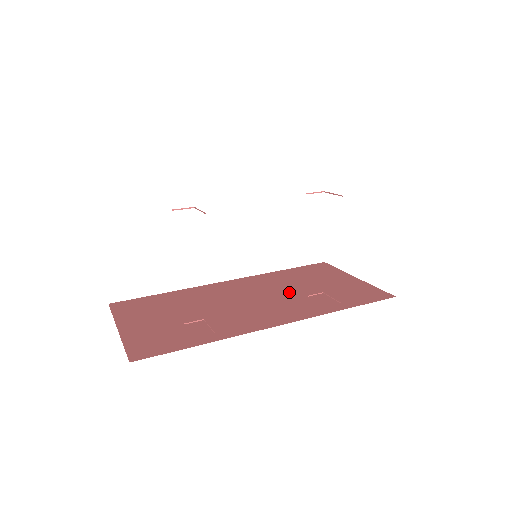
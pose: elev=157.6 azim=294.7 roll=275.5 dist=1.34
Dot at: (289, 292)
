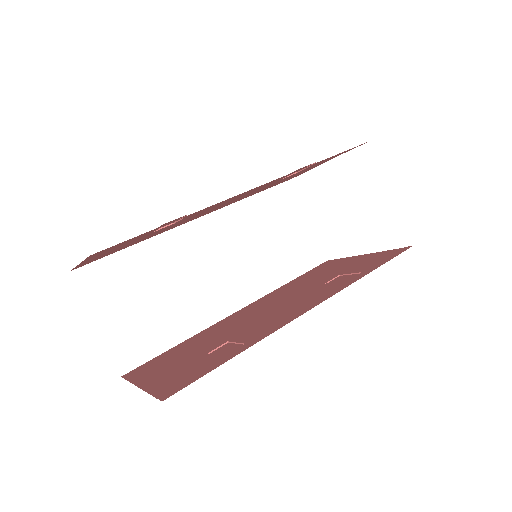
Dot at: (305, 289)
